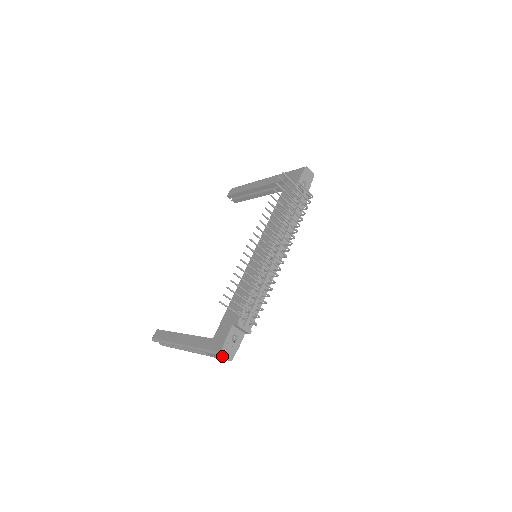
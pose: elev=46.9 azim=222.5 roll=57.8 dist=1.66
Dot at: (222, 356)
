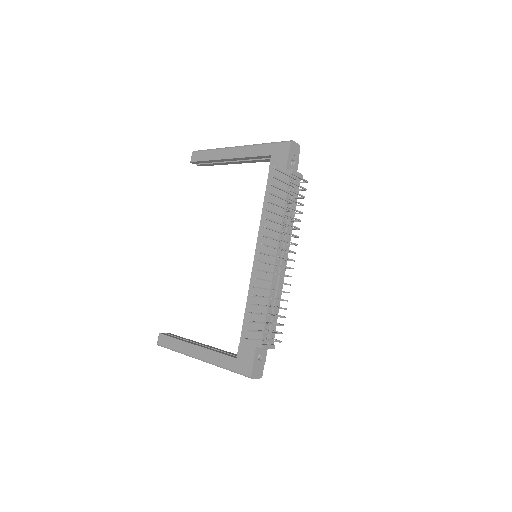
Dot at: occluded
